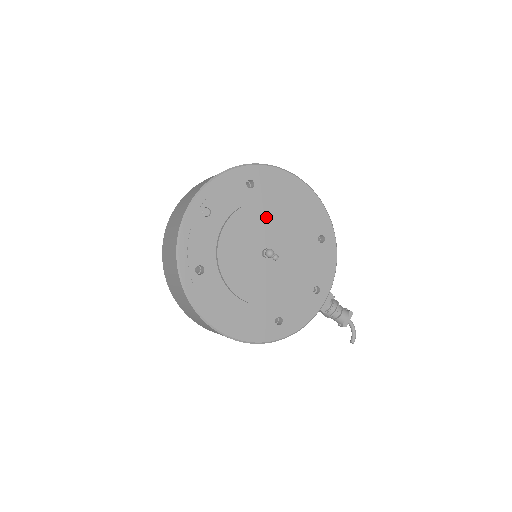
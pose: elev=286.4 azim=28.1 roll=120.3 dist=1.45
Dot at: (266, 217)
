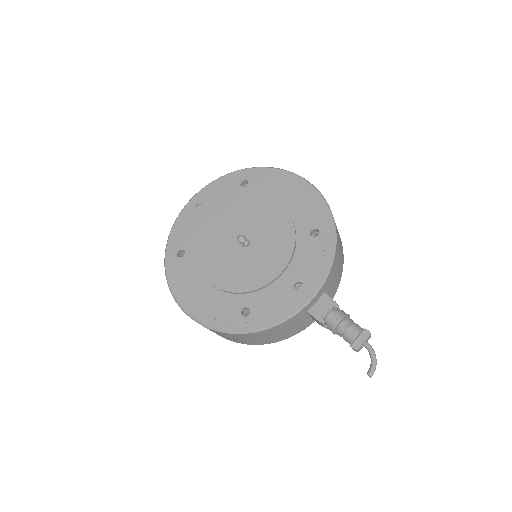
Dot at: (251, 210)
